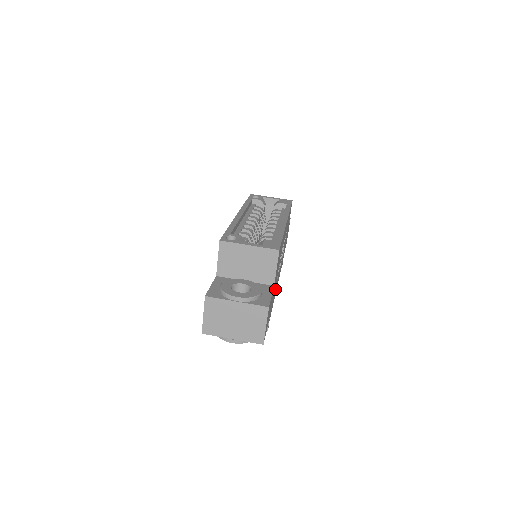
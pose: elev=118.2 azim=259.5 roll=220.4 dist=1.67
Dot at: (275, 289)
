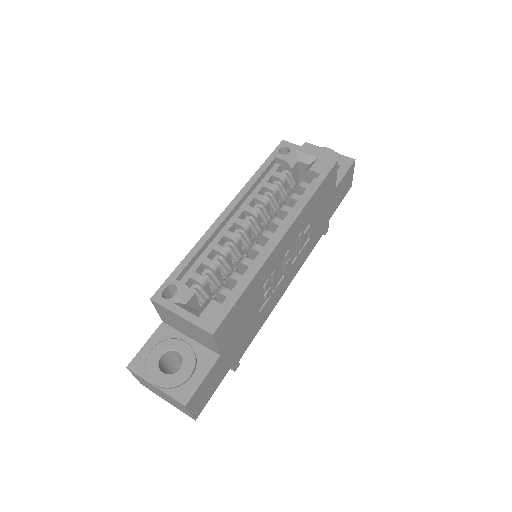
Dot at: (259, 318)
